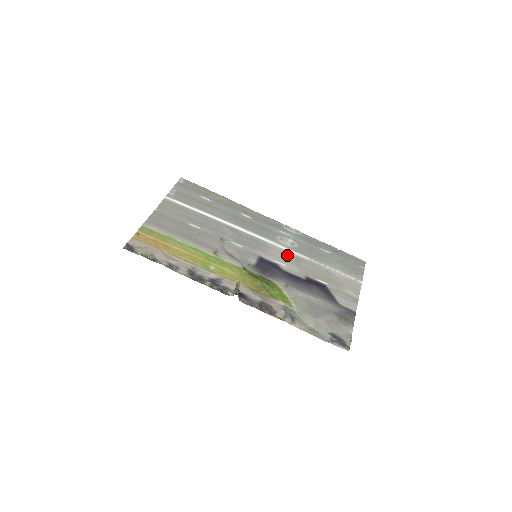
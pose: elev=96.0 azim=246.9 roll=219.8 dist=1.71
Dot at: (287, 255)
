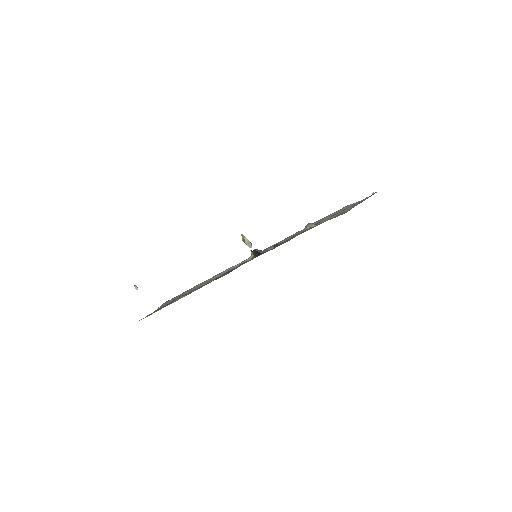
Dot at: occluded
